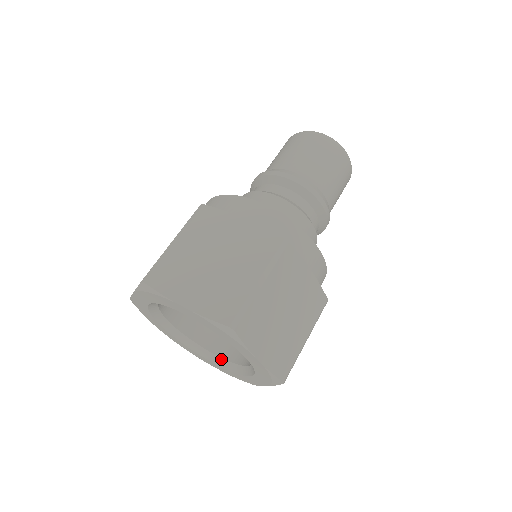
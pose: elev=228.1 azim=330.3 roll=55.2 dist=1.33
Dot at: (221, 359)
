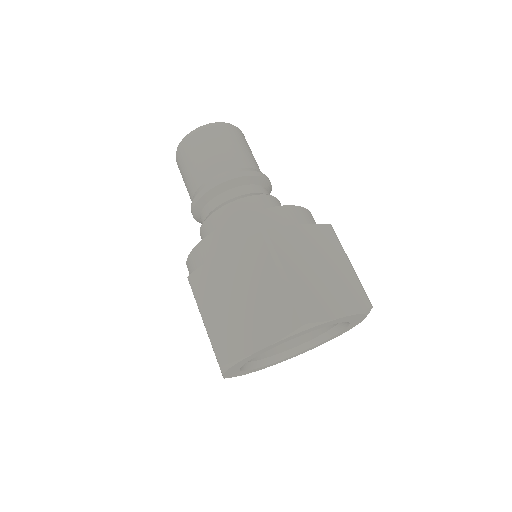
Dot at: (274, 356)
